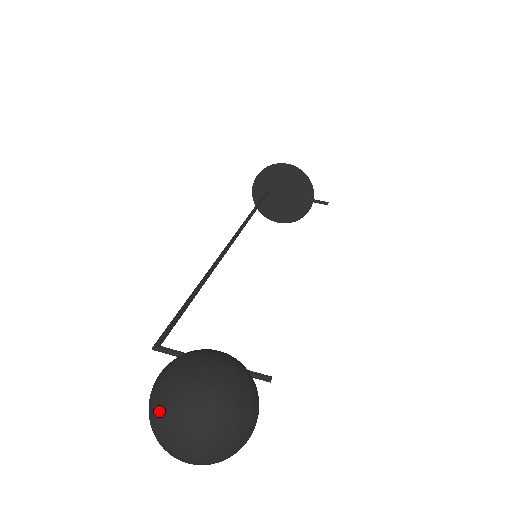
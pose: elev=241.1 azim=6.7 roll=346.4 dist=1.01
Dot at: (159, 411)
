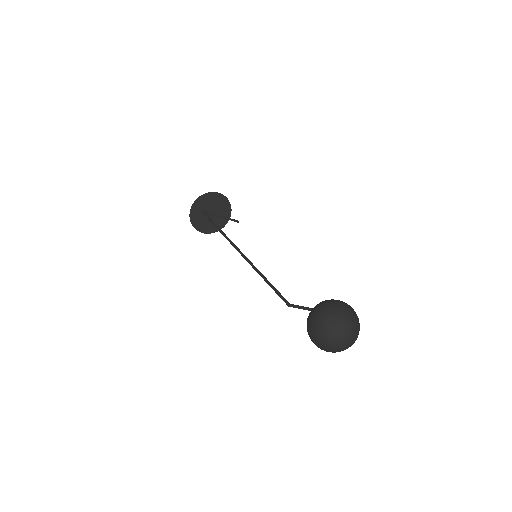
Dot at: (338, 326)
